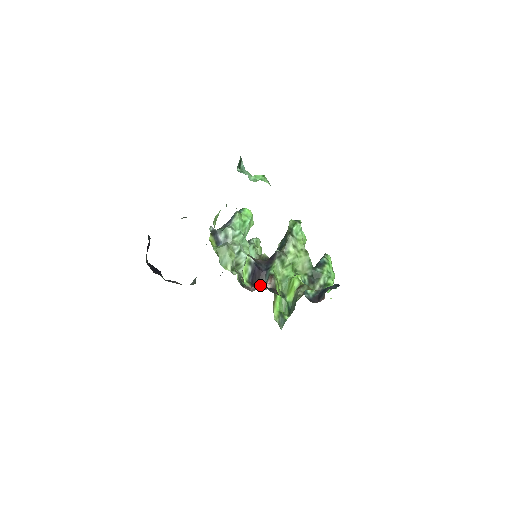
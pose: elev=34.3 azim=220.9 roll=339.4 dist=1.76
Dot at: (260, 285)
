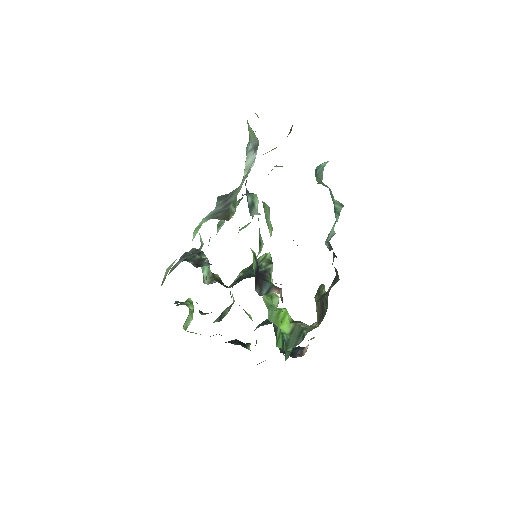
Dot at: occluded
